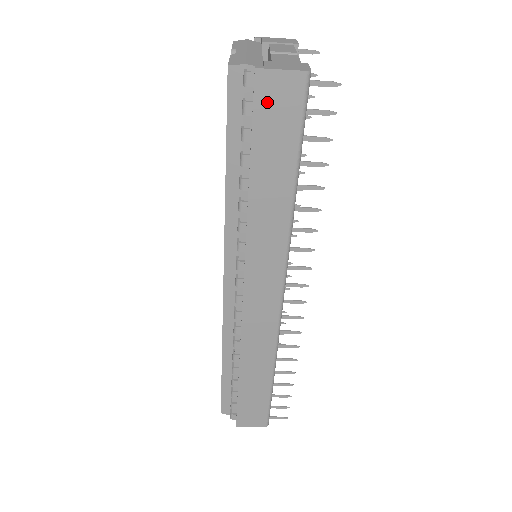
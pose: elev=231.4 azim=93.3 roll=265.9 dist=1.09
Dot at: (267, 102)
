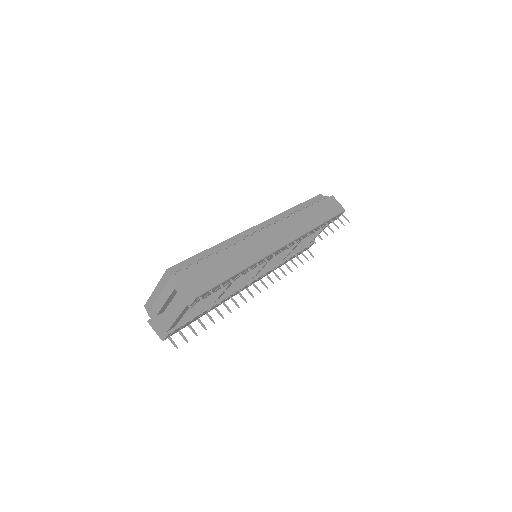
Dot at: (330, 202)
